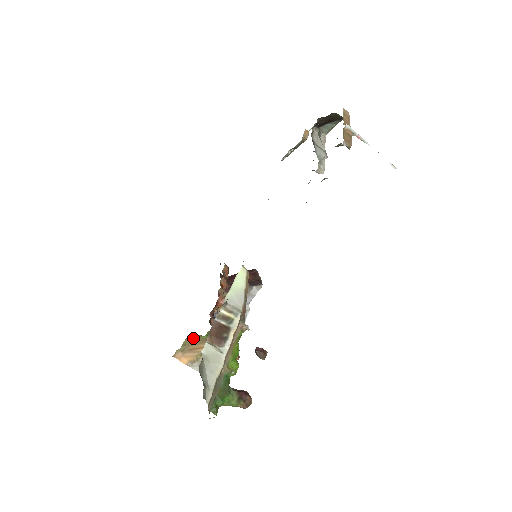
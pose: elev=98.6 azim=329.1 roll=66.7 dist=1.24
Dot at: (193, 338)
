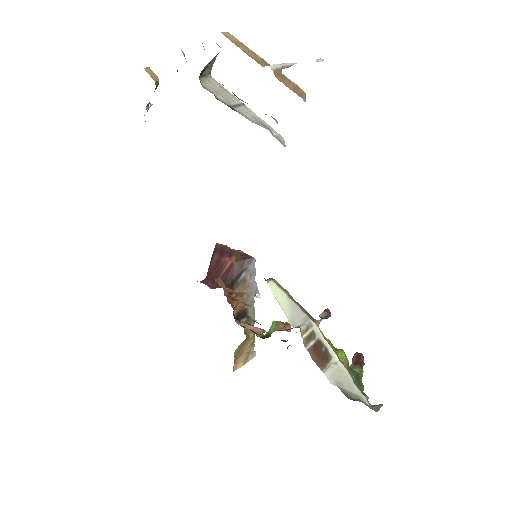
Dot at: (238, 349)
